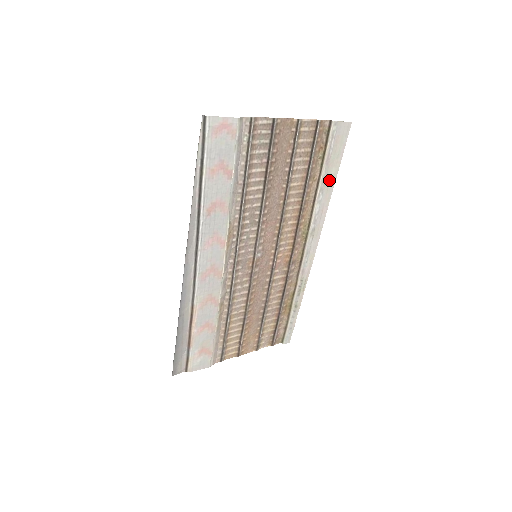
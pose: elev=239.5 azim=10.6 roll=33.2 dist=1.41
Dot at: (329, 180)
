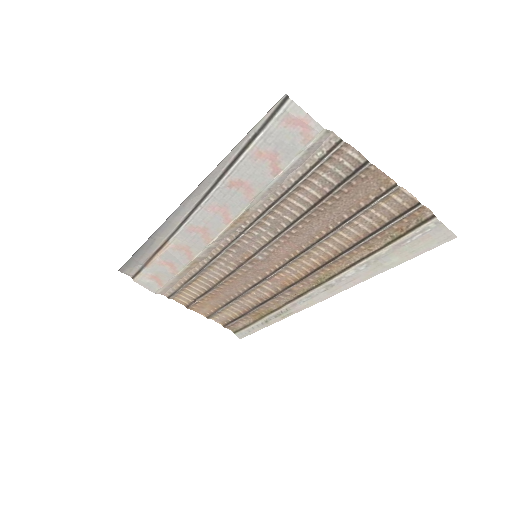
Dot at: (384, 262)
